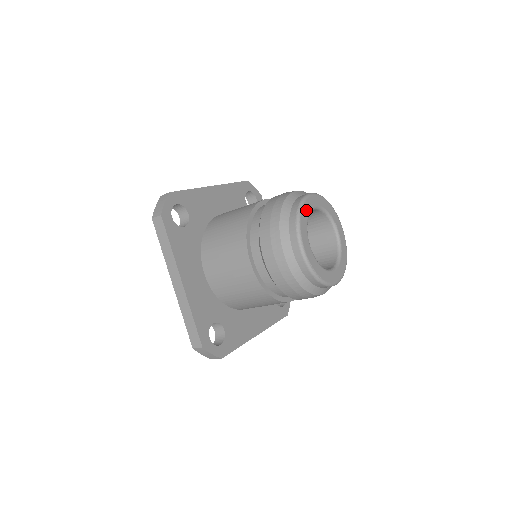
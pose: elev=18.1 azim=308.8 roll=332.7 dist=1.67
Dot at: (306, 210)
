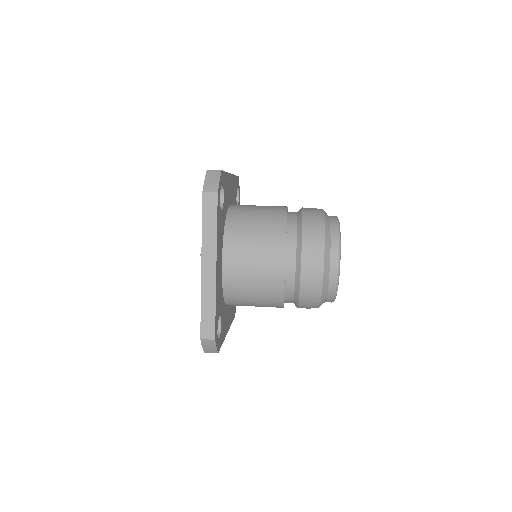
Dot at: occluded
